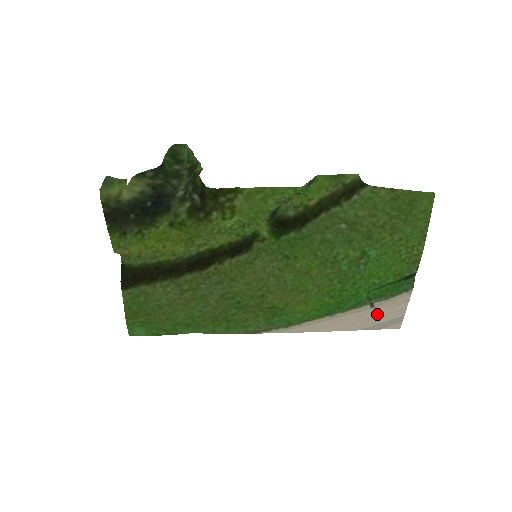
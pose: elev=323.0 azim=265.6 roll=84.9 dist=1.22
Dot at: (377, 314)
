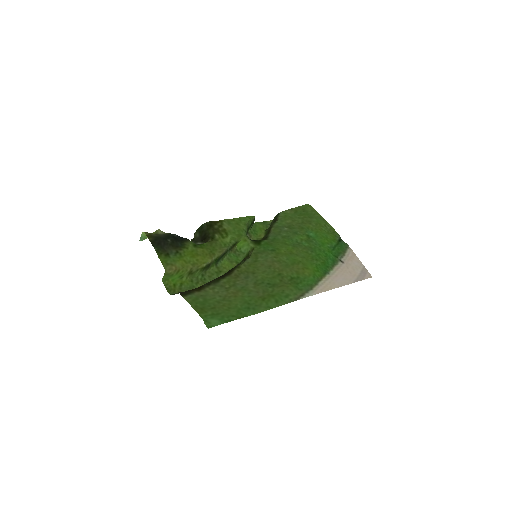
Dot at: (350, 268)
